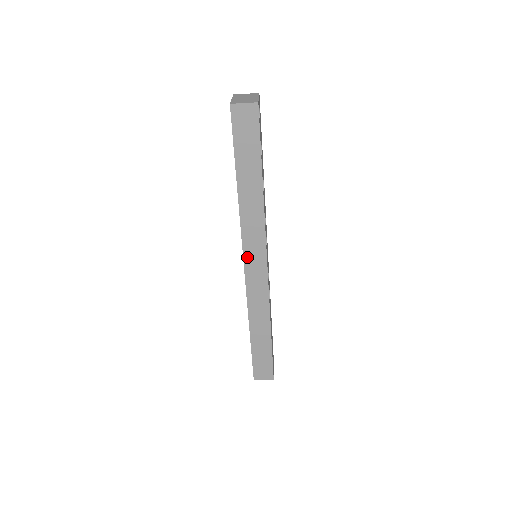
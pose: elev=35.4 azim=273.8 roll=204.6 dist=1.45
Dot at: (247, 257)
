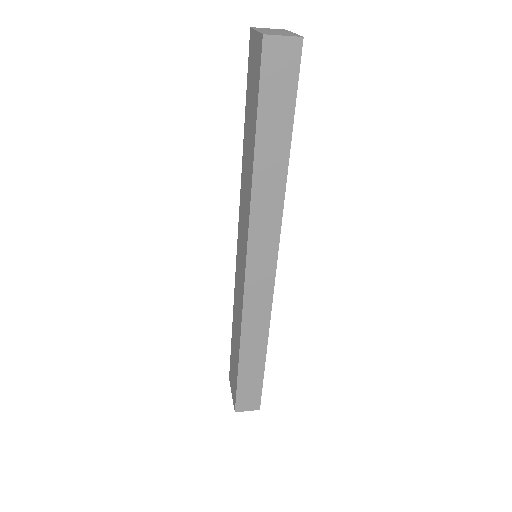
Dot at: (251, 258)
